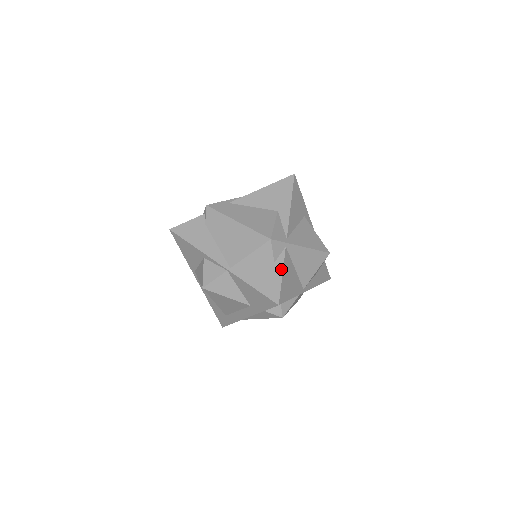
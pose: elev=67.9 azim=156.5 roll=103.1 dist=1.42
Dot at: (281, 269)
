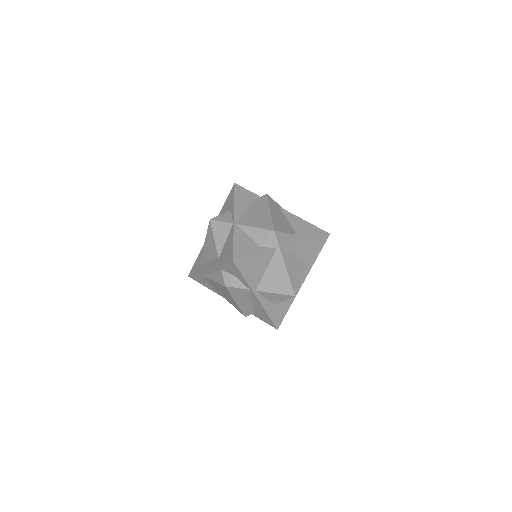
Dot at: (259, 252)
